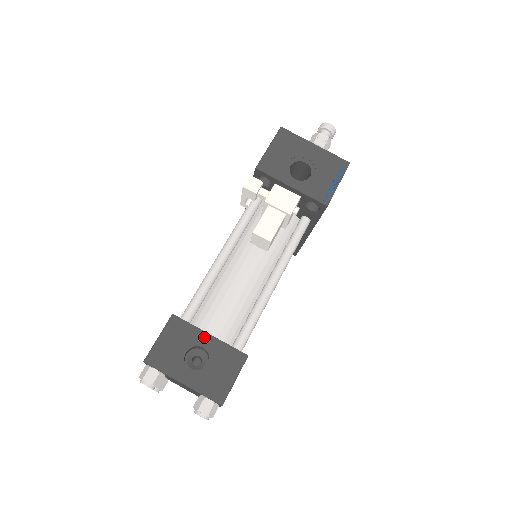
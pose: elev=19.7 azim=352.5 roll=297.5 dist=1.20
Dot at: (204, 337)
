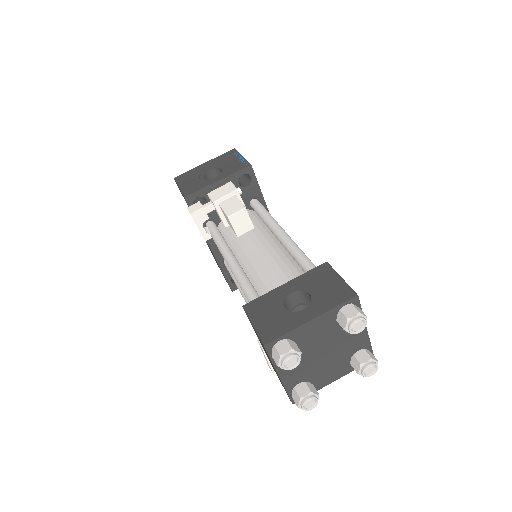
Dot at: (283, 289)
